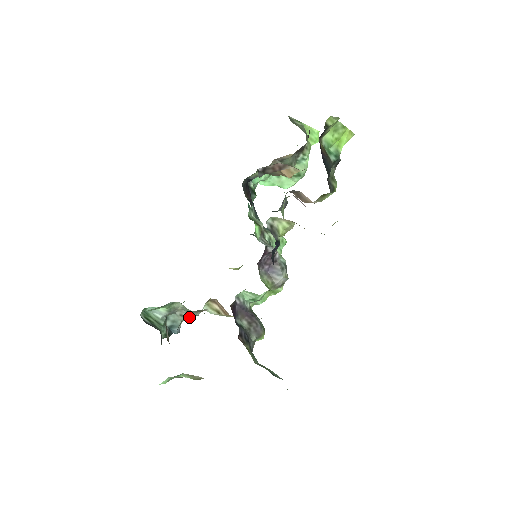
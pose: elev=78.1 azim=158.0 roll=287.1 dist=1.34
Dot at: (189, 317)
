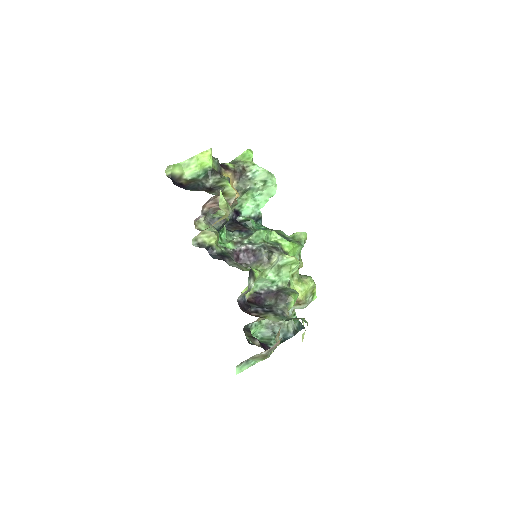
Dot at: (287, 322)
